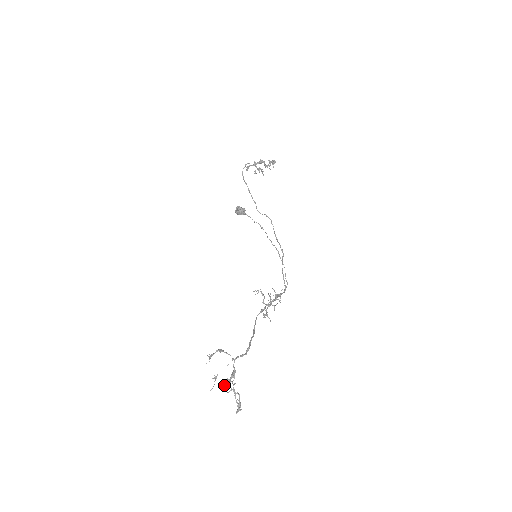
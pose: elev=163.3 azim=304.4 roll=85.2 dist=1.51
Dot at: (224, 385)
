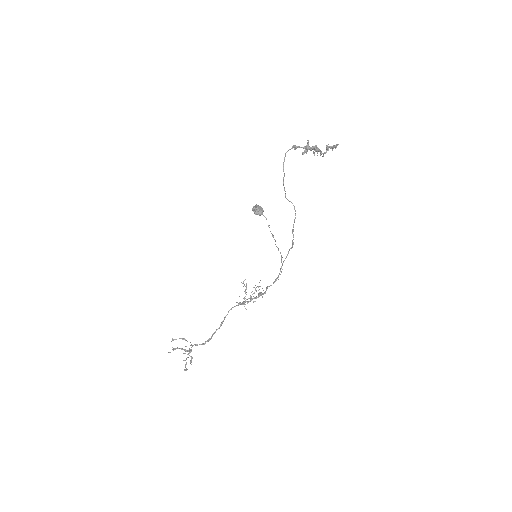
Dot at: (182, 349)
